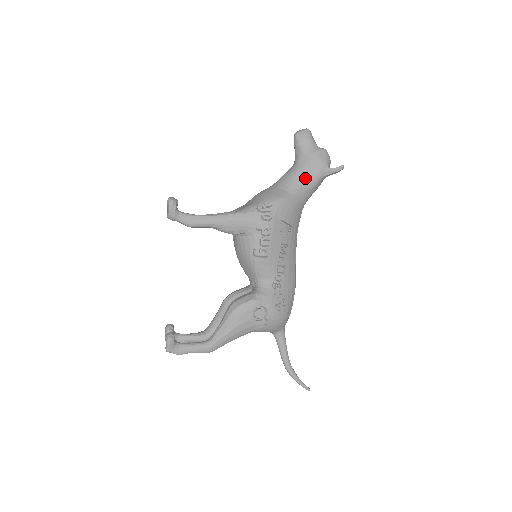
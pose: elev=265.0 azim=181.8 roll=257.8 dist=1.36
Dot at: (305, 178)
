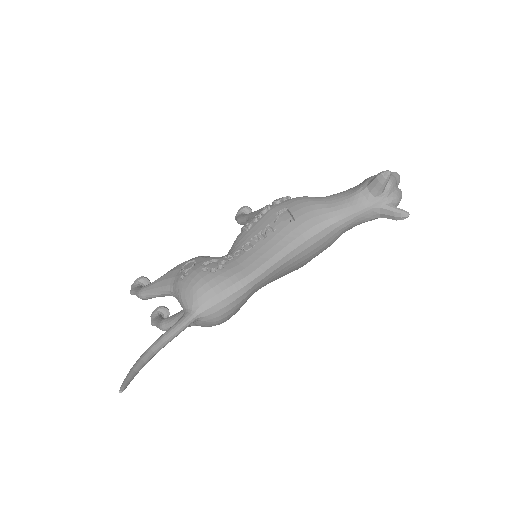
Dot at: (347, 190)
